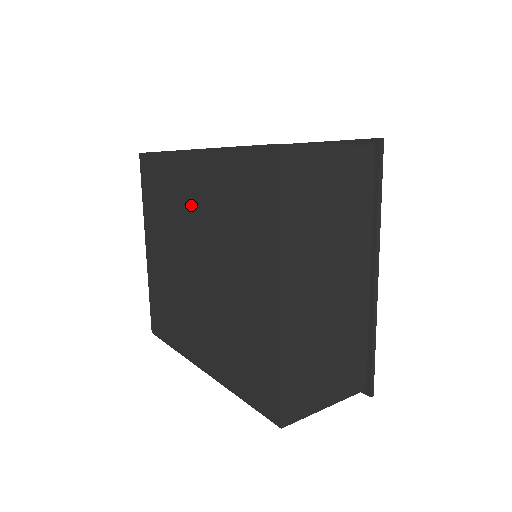
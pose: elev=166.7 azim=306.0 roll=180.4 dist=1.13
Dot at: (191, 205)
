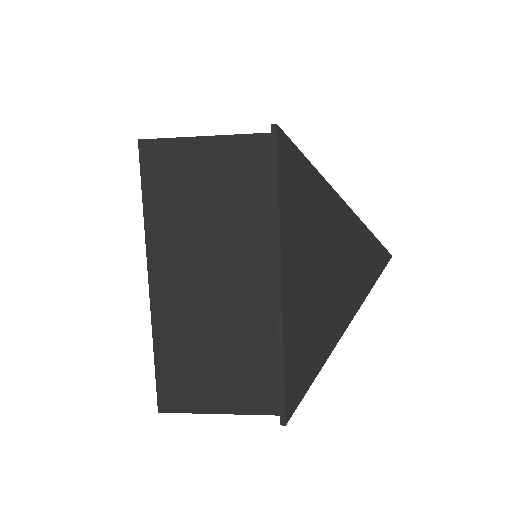
Dot at: occluded
